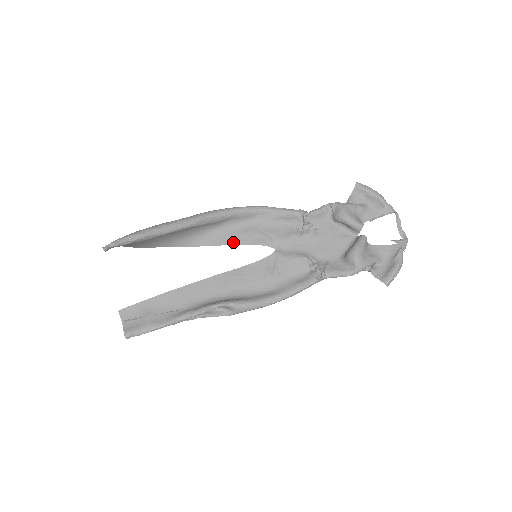
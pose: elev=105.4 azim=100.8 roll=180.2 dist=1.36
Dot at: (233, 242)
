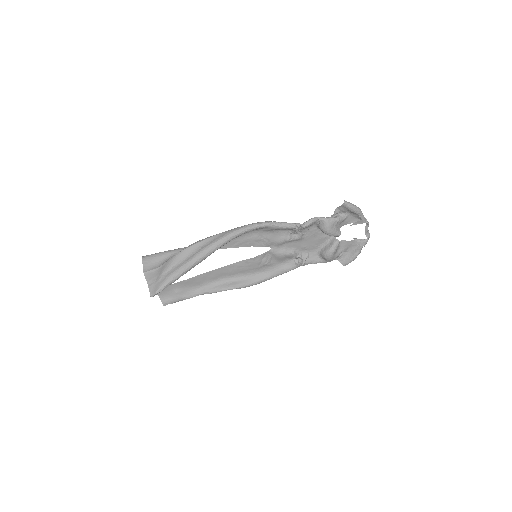
Dot at: (238, 246)
